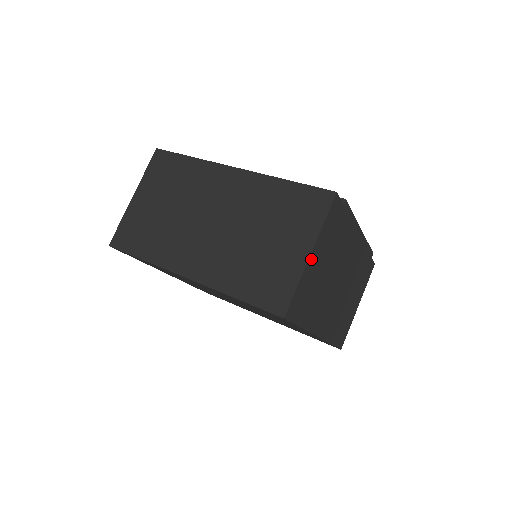
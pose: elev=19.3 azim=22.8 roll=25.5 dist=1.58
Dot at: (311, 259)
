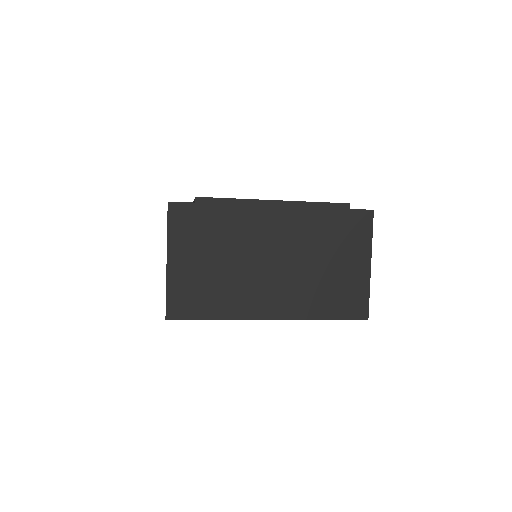
Dot at: (172, 265)
